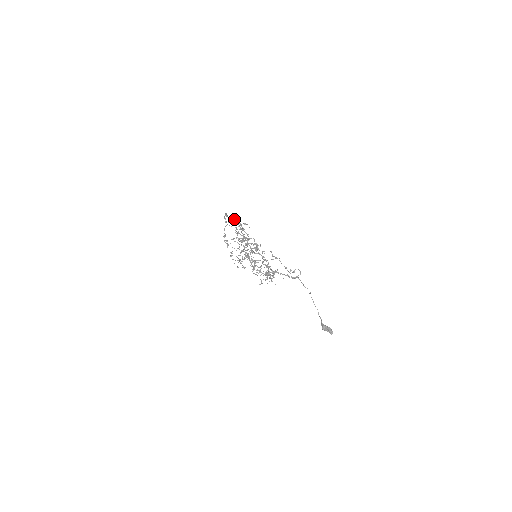
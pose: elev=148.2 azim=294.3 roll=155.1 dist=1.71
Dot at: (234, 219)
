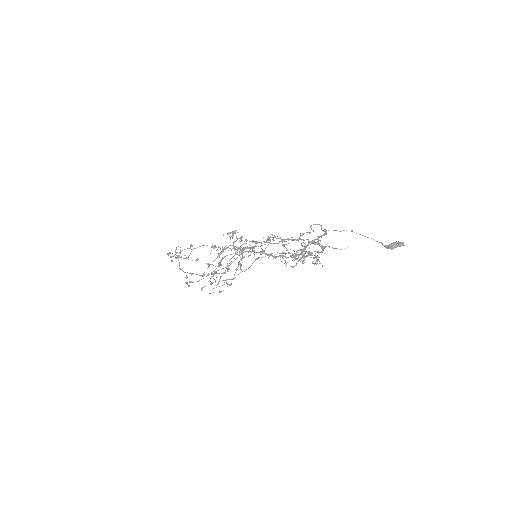
Dot at: occluded
